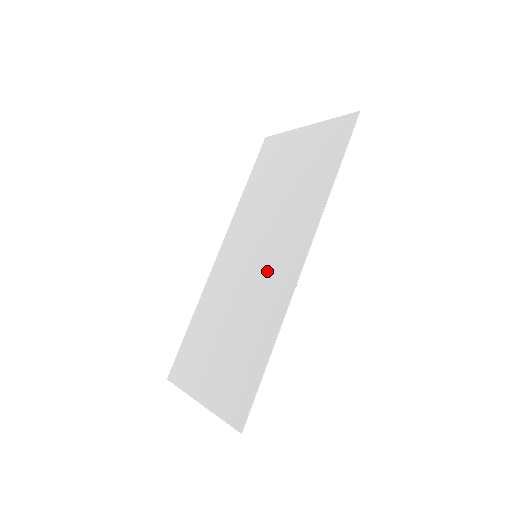
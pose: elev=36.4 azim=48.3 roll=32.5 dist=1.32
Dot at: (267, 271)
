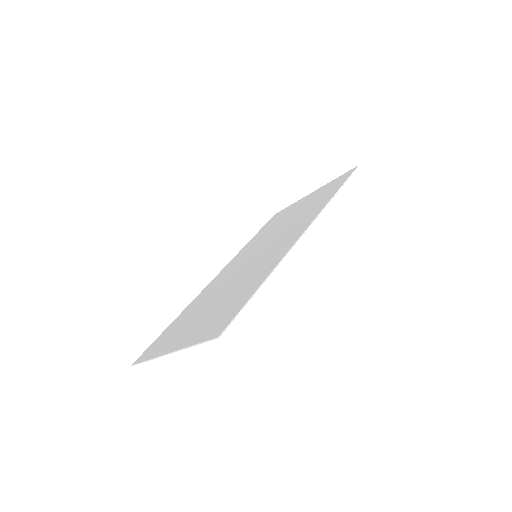
Dot at: (266, 254)
